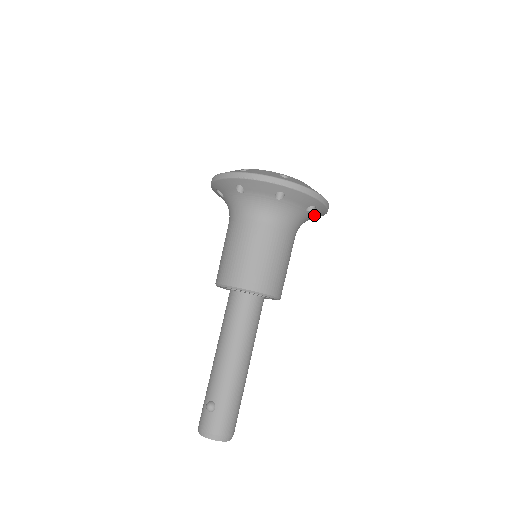
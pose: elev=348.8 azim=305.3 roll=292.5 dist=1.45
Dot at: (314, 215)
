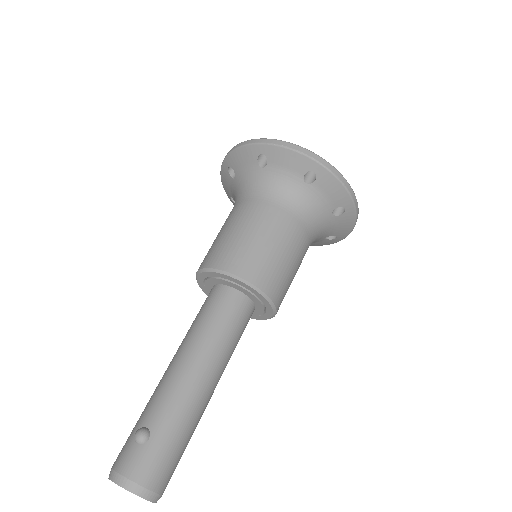
Dot at: (337, 228)
